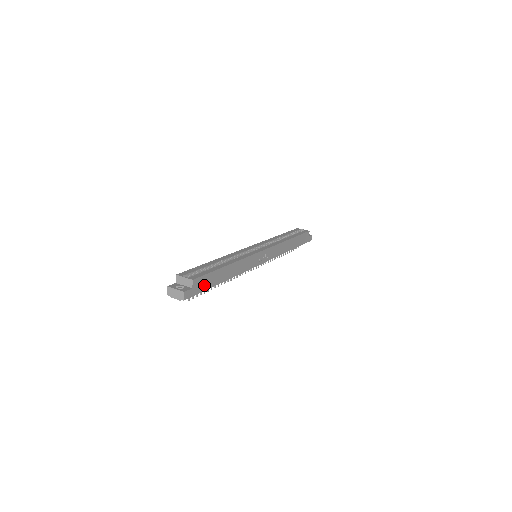
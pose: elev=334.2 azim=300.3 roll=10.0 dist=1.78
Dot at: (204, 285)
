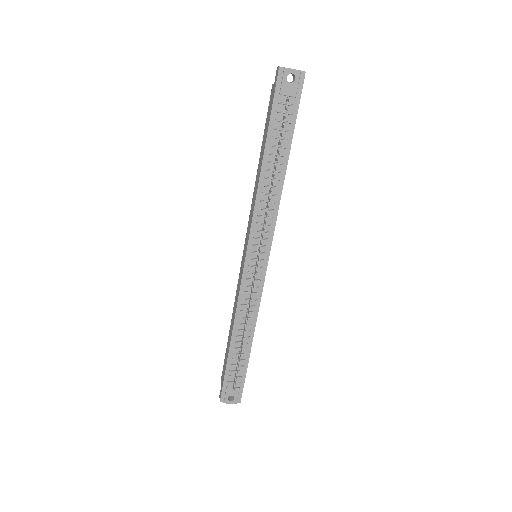
Dot at: (295, 115)
